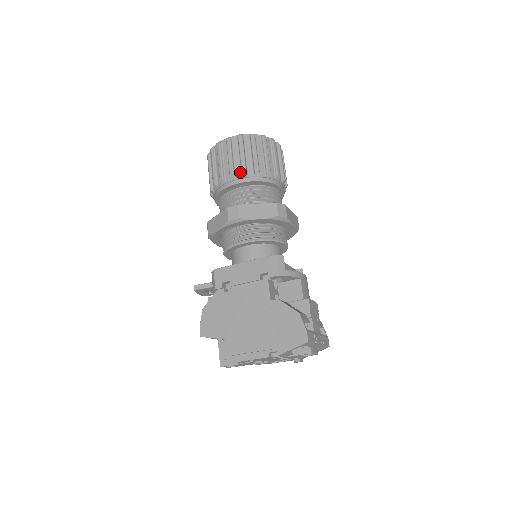
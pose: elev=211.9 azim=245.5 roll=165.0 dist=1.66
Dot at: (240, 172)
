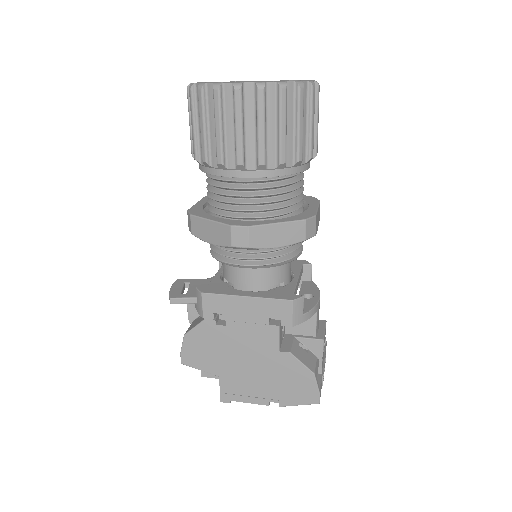
Dot at: (254, 160)
